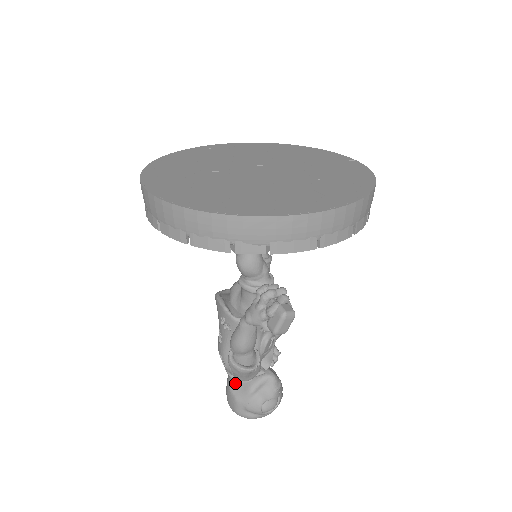
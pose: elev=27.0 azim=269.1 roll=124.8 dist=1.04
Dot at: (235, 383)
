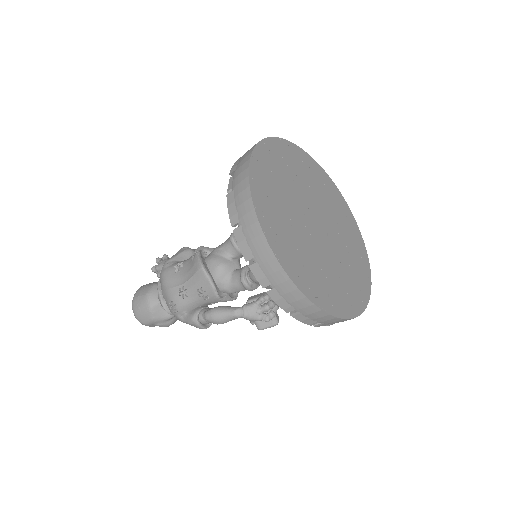
Dot at: (158, 308)
